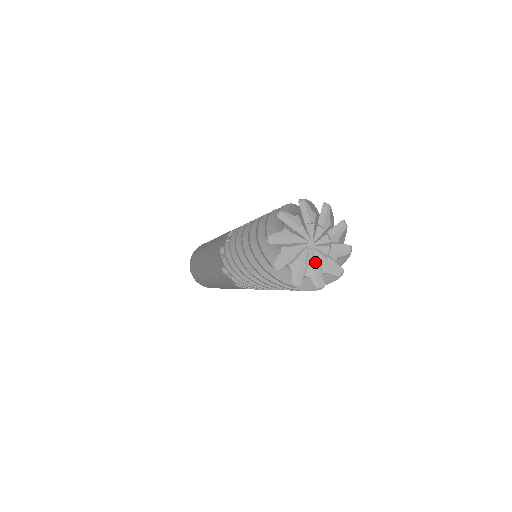
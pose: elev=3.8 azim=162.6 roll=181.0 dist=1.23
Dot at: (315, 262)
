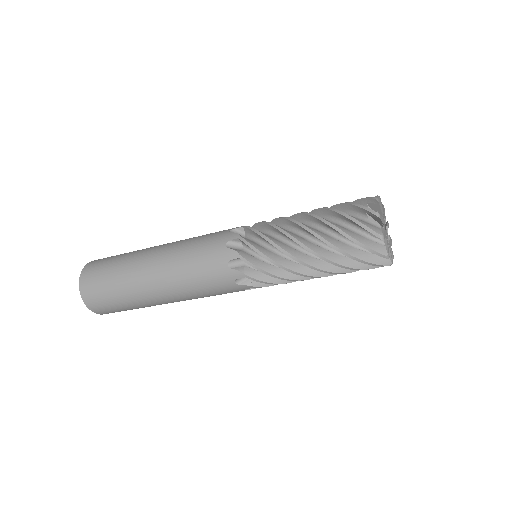
Dot at: occluded
